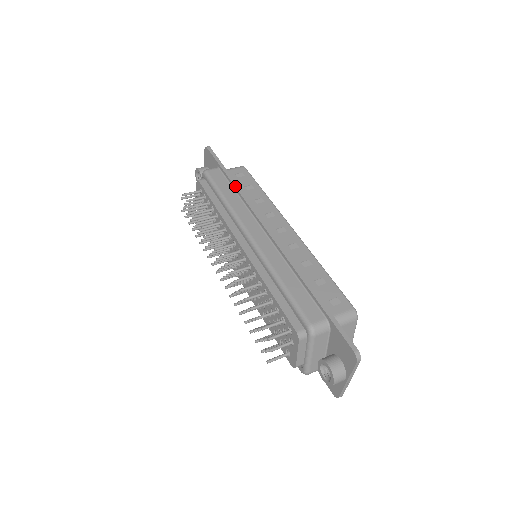
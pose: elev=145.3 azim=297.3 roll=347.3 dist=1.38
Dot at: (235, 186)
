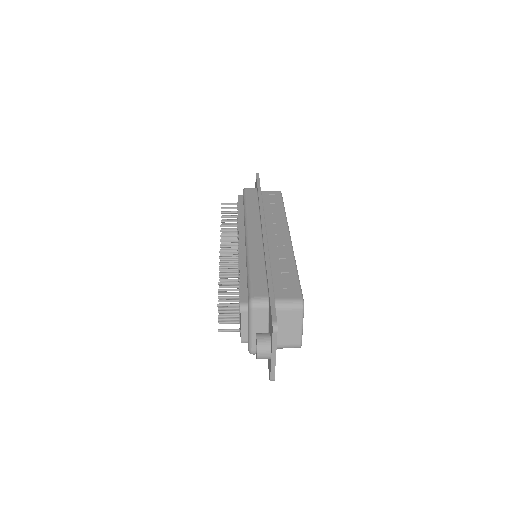
Dot at: (259, 199)
